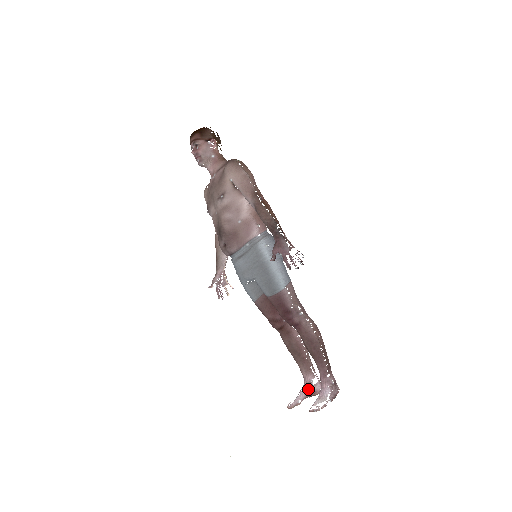
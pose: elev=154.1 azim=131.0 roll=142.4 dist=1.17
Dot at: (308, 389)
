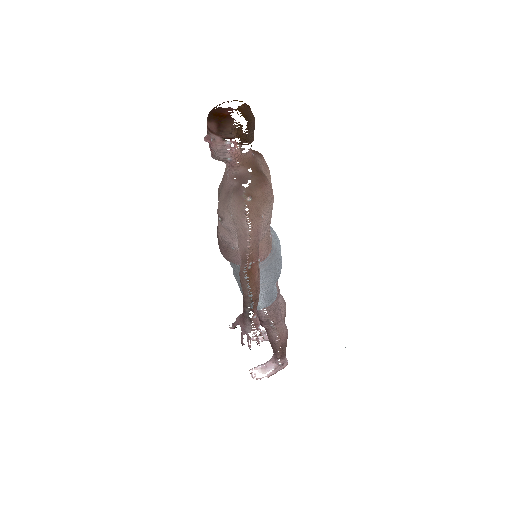
Dot at: occluded
